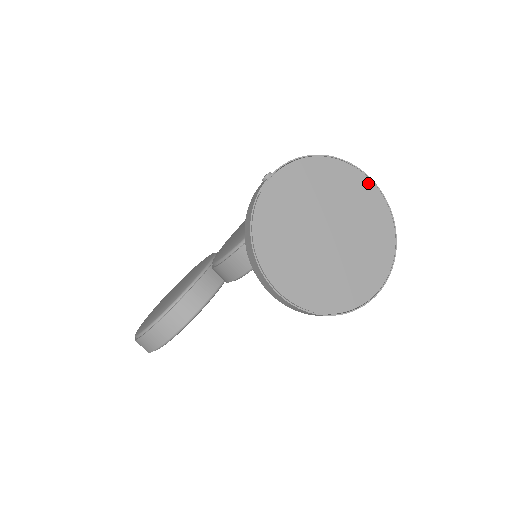
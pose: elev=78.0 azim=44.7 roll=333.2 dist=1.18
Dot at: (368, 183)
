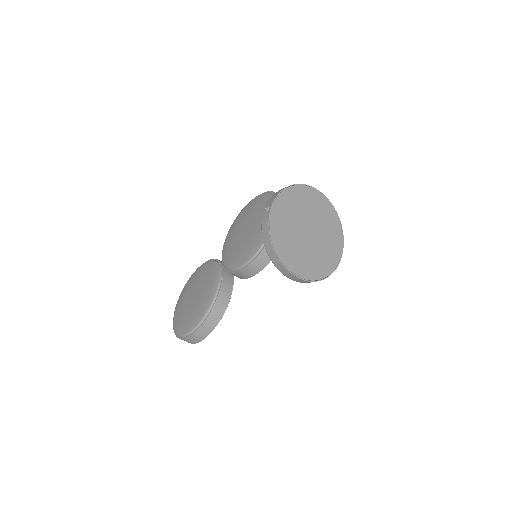
Dot at: (318, 194)
